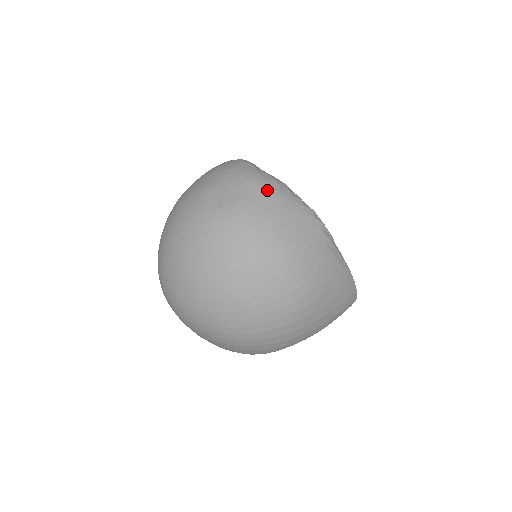
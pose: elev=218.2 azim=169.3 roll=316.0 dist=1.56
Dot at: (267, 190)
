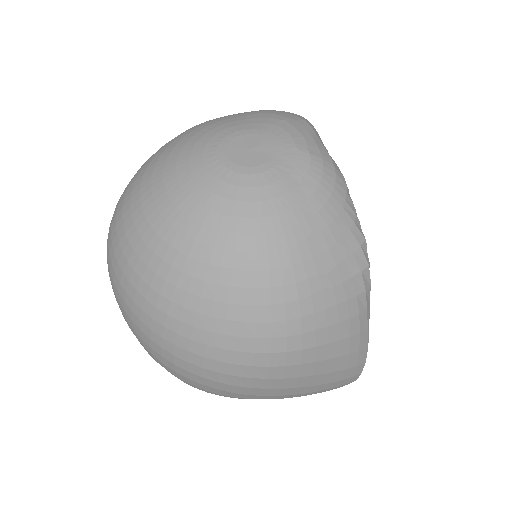
Dot at: (316, 174)
